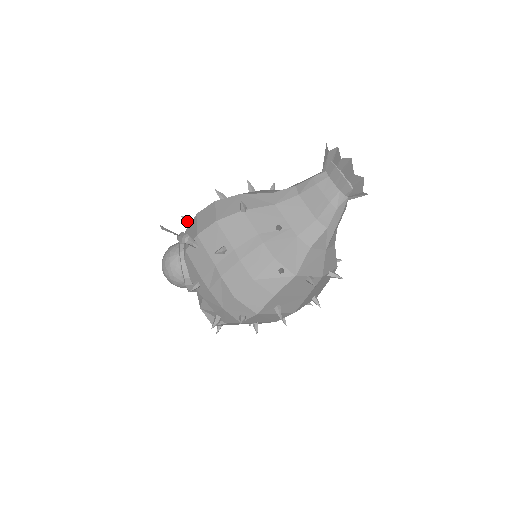
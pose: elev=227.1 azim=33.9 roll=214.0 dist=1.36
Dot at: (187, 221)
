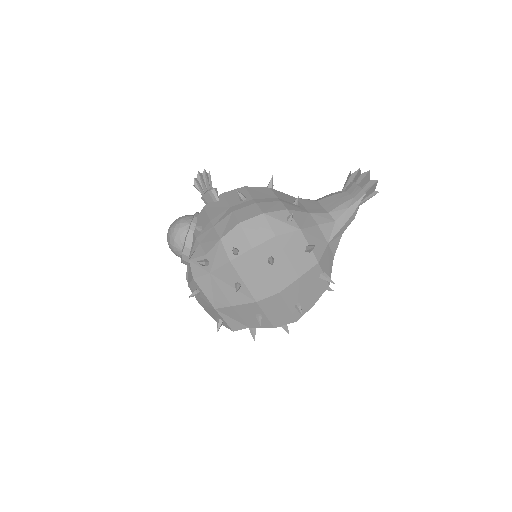
Dot at: occluded
